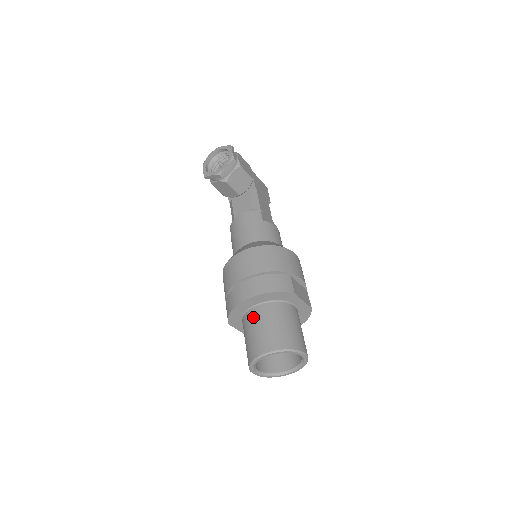
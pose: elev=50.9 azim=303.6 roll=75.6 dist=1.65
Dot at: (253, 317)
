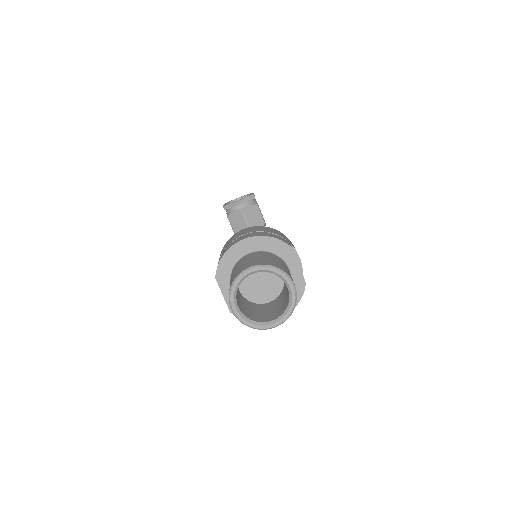
Dot at: (246, 257)
